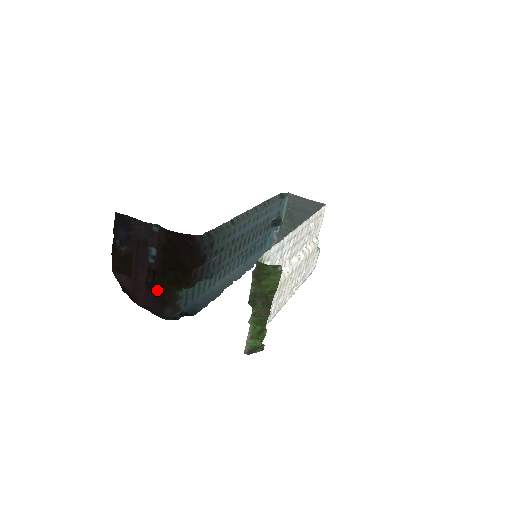
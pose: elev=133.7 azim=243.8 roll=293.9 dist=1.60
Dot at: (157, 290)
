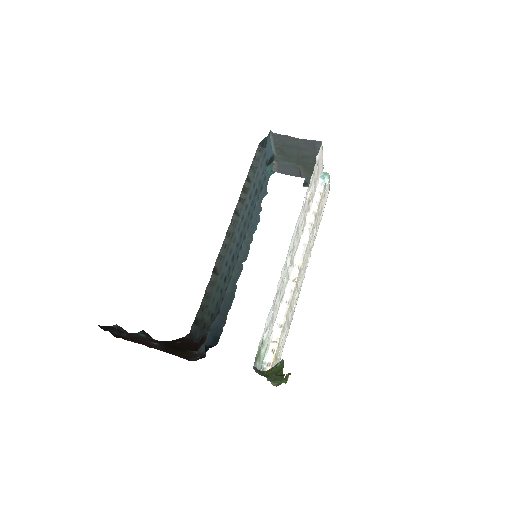
Dot at: (174, 353)
